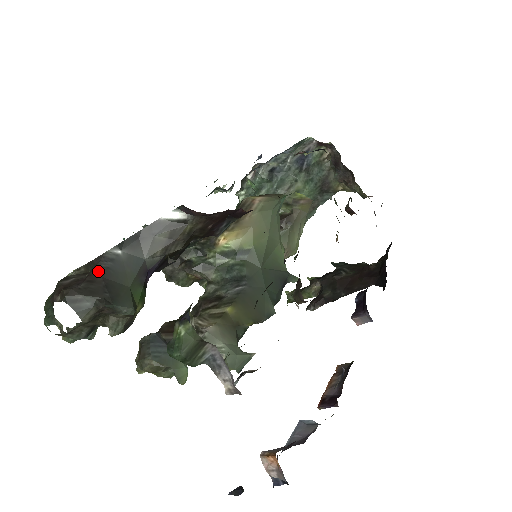
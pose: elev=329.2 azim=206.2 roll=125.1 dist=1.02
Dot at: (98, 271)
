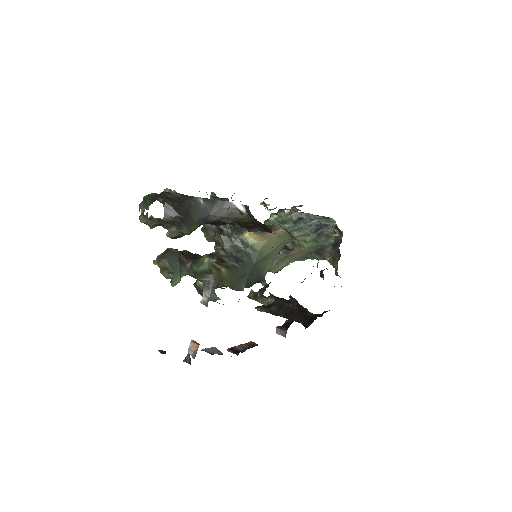
Dot at: (187, 203)
